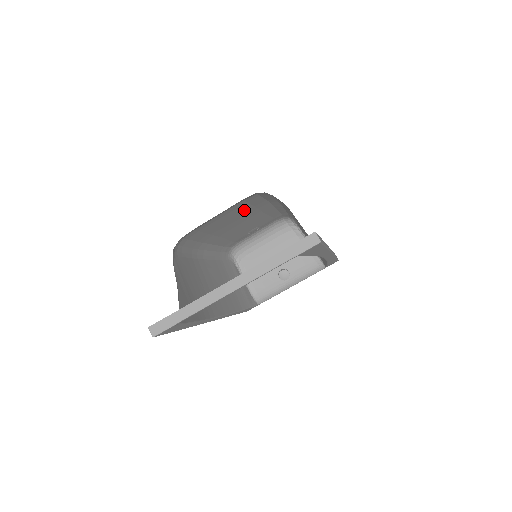
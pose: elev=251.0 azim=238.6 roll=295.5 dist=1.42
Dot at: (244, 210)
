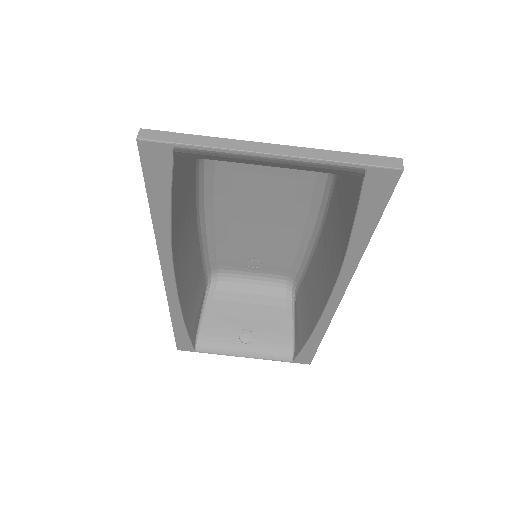
Dot at: (284, 196)
